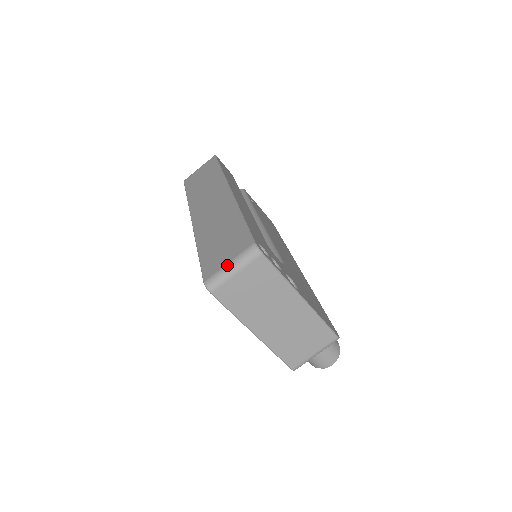
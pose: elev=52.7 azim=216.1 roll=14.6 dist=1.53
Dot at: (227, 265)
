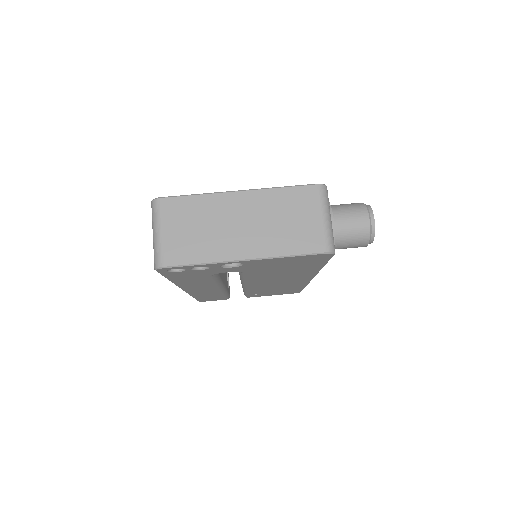
Dot at: occluded
